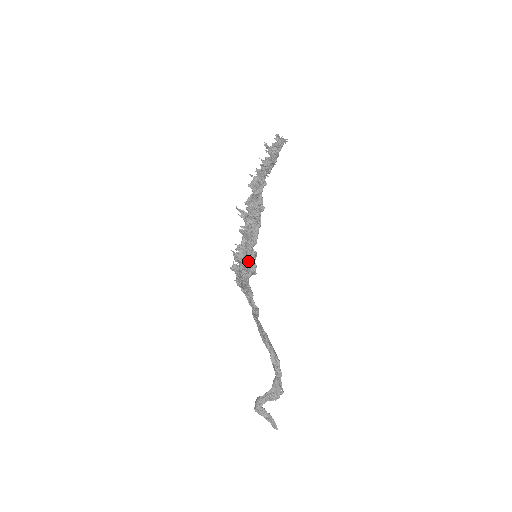
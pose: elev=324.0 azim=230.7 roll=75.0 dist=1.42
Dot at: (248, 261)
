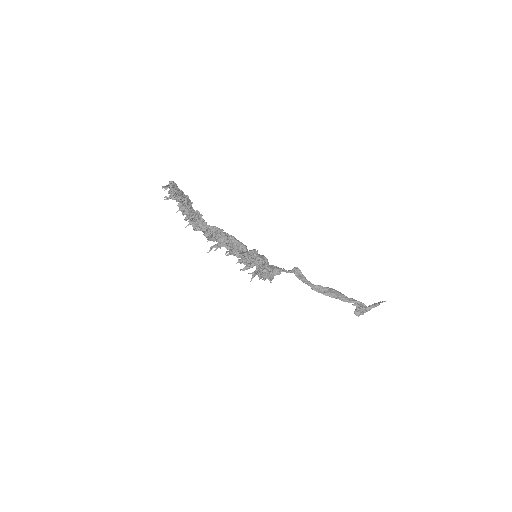
Dot at: (256, 265)
